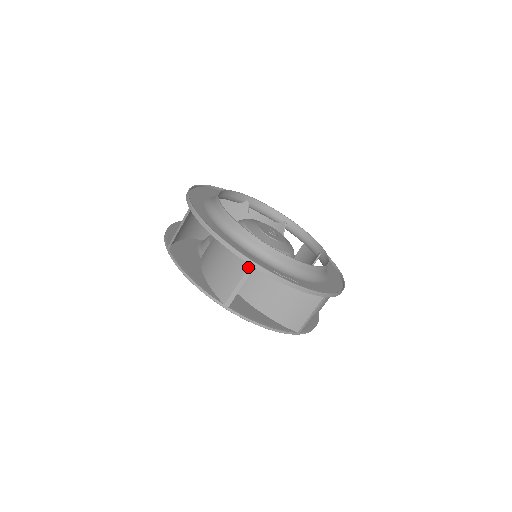
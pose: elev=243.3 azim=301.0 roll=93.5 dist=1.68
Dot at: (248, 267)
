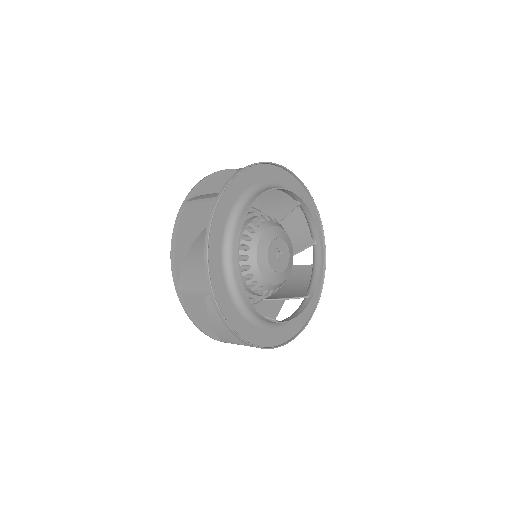
Dot at: (207, 290)
